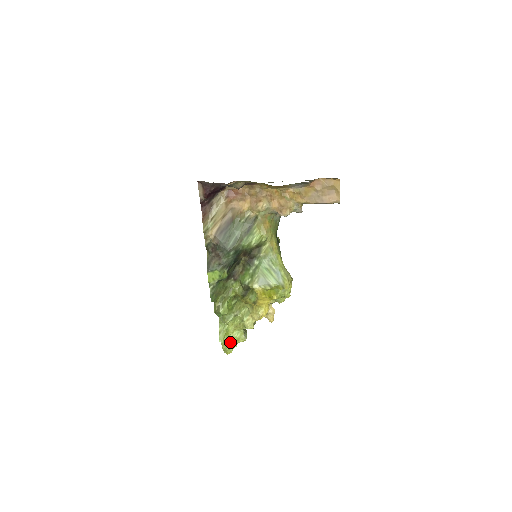
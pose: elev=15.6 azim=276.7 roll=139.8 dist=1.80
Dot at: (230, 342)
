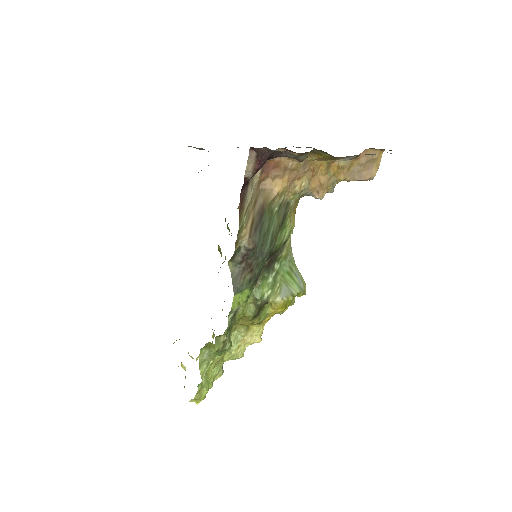
Dot at: occluded
